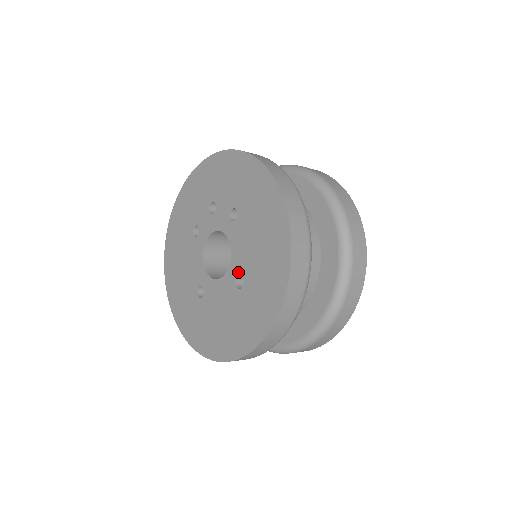
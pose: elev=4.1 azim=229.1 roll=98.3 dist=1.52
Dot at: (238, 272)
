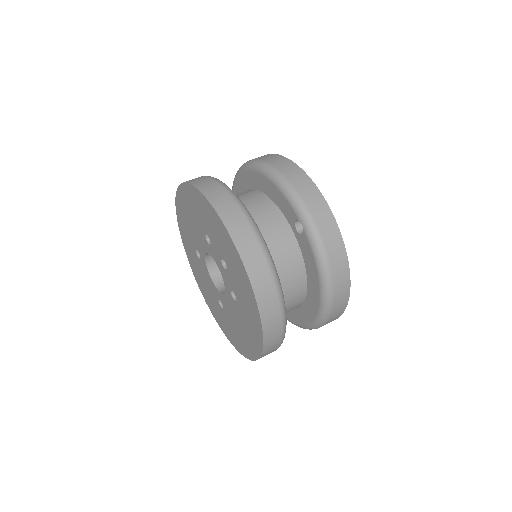
Dot at: (222, 303)
